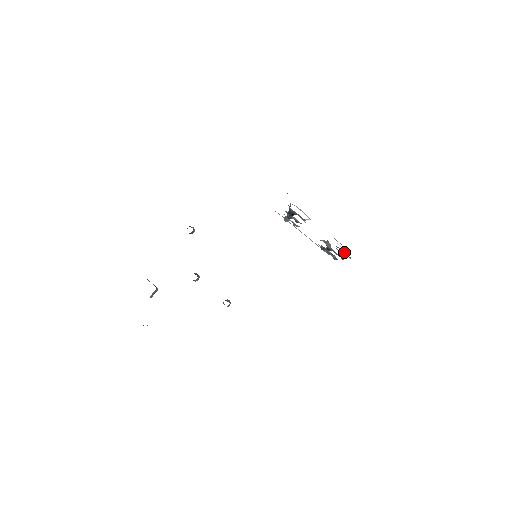
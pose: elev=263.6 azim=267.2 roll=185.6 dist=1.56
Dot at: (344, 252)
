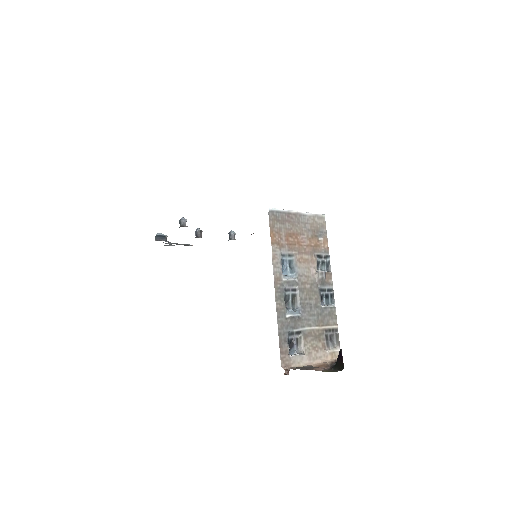
Dot at: (332, 328)
